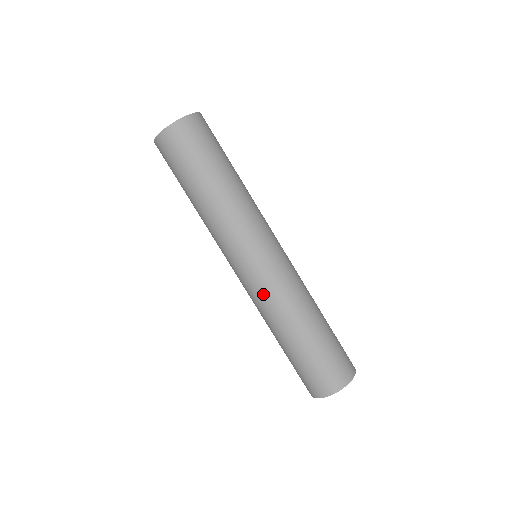
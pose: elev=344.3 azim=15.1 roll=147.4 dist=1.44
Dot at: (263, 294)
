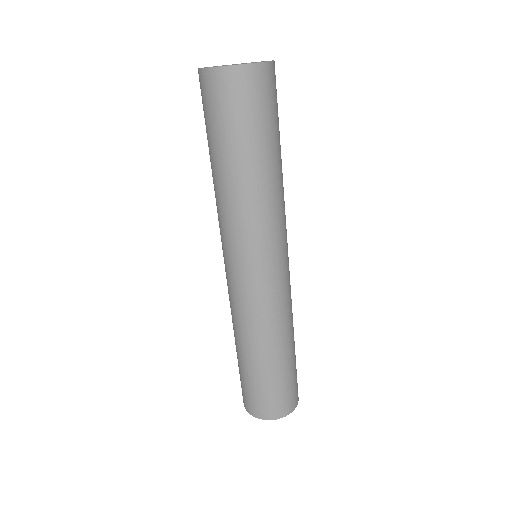
Dot at: (250, 306)
